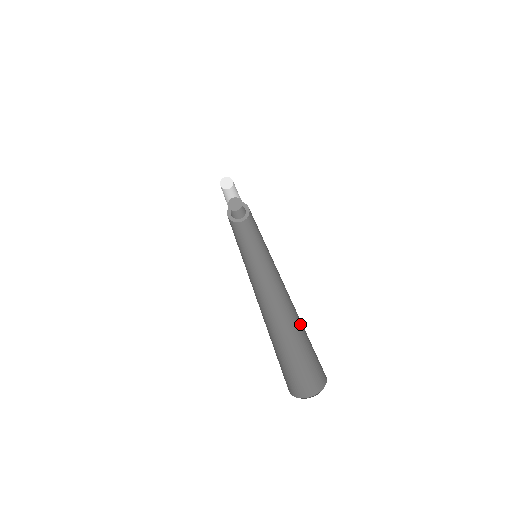
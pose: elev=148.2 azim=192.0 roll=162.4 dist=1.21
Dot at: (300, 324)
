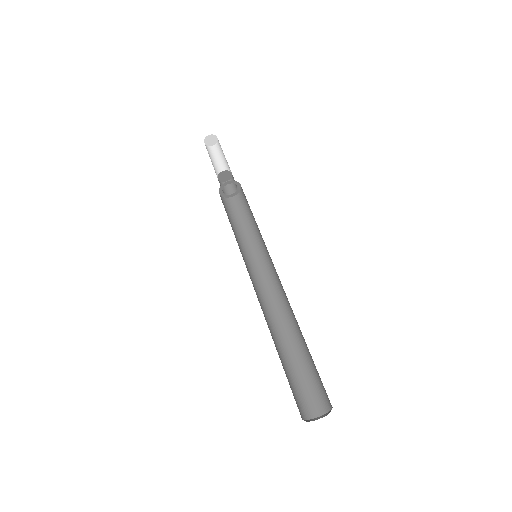
Dot at: (302, 347)
